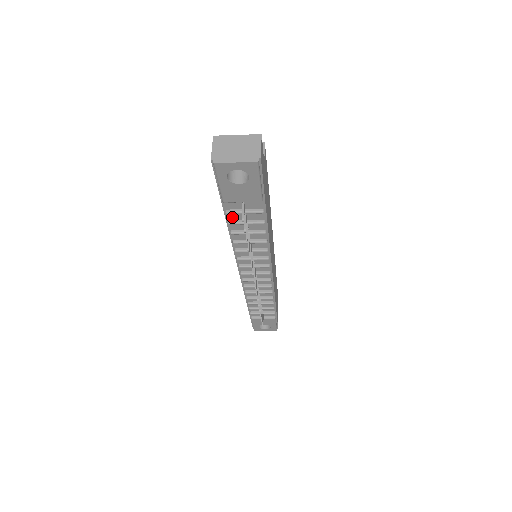
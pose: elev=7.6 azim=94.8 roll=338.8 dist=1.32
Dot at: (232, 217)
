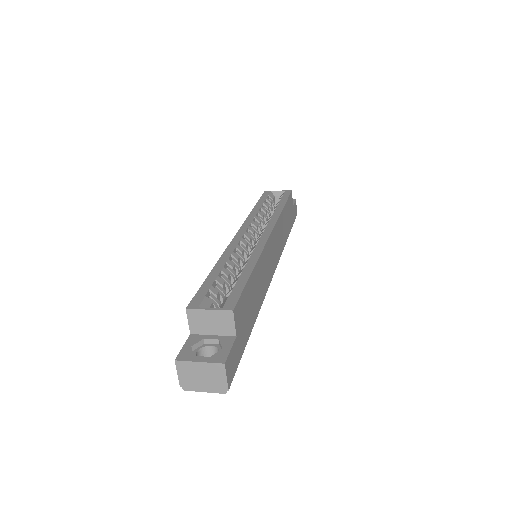
Dot at: occluded
